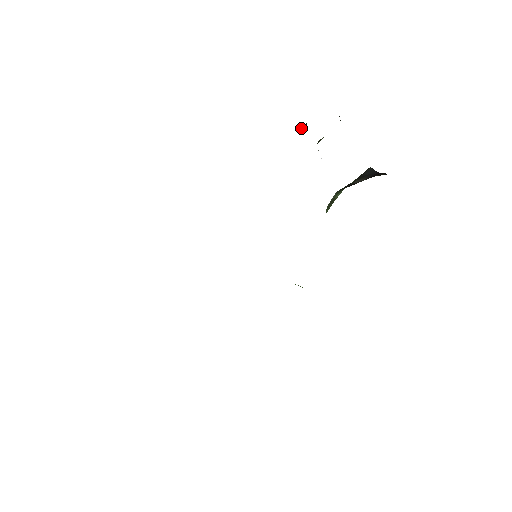
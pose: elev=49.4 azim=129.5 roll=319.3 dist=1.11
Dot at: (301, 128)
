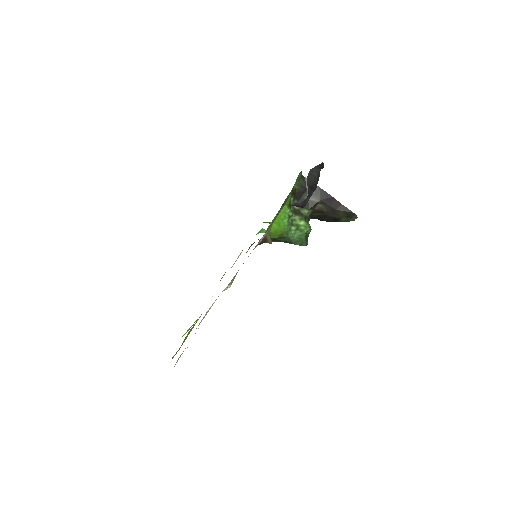
Dot at: occluded
